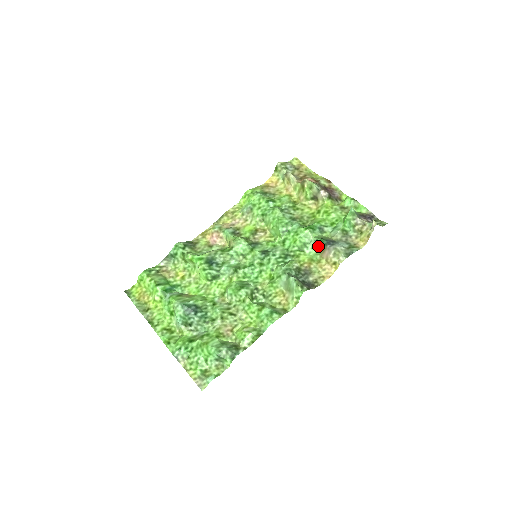
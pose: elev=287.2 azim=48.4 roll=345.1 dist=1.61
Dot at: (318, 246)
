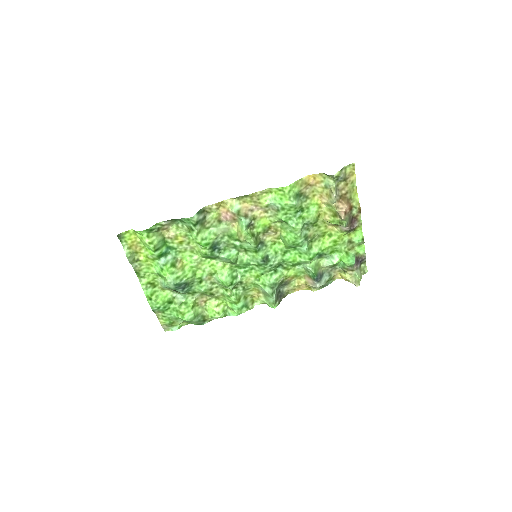
Dot at: (308, 272)
